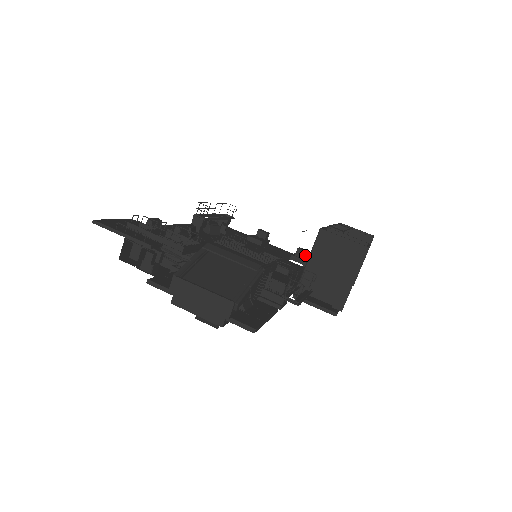
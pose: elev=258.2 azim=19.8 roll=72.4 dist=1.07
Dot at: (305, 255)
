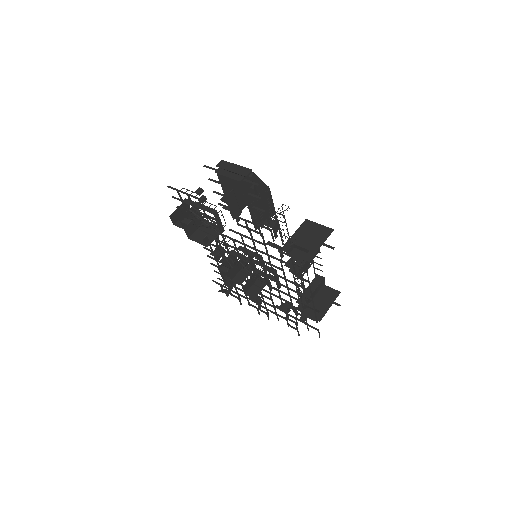
Dot at: (287, 307)
